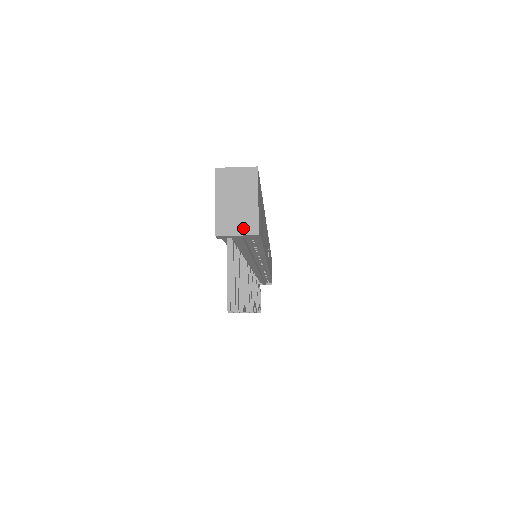
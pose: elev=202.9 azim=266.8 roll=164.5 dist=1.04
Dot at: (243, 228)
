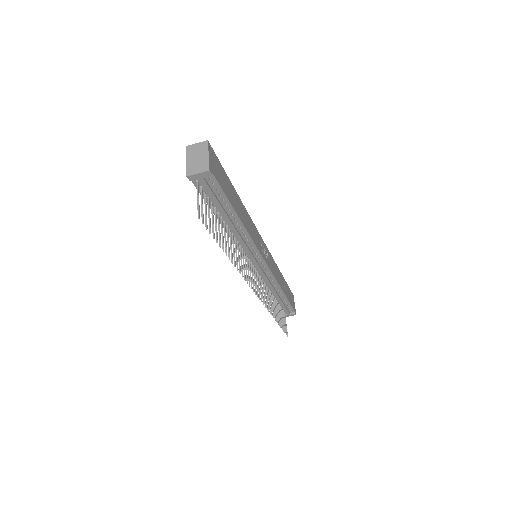
Dot at: (201, 169)
